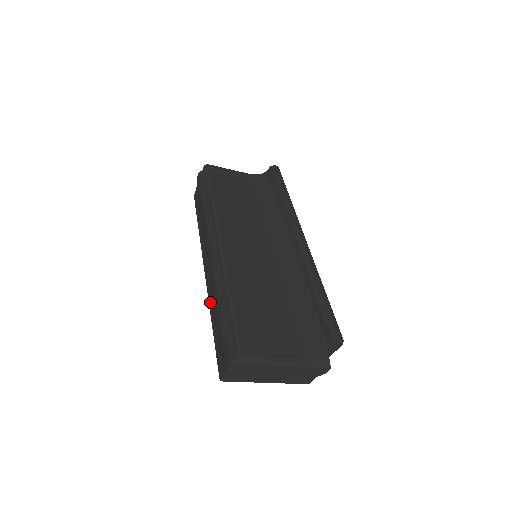
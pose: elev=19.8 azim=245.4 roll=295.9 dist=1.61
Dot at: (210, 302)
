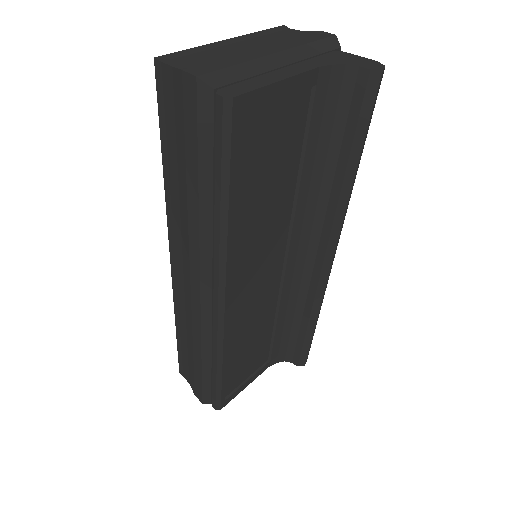
Dot at: (177, 312)
